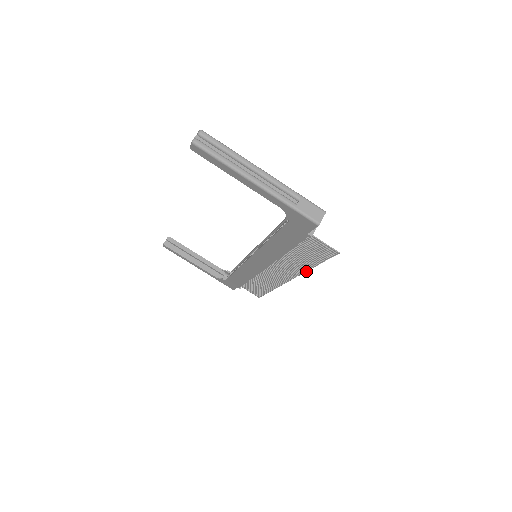
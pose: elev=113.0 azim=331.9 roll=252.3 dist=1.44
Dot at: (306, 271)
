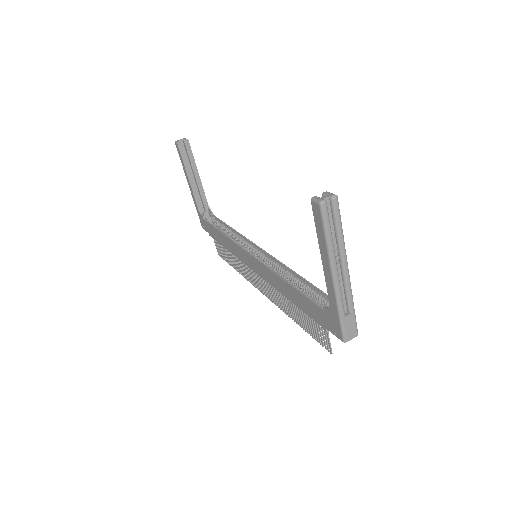
Dot at: (287, 314)
